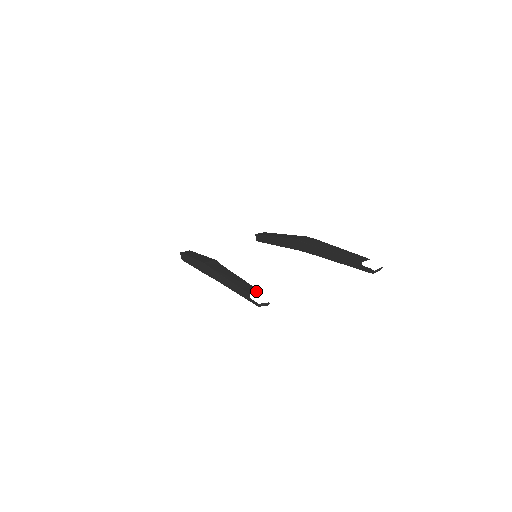
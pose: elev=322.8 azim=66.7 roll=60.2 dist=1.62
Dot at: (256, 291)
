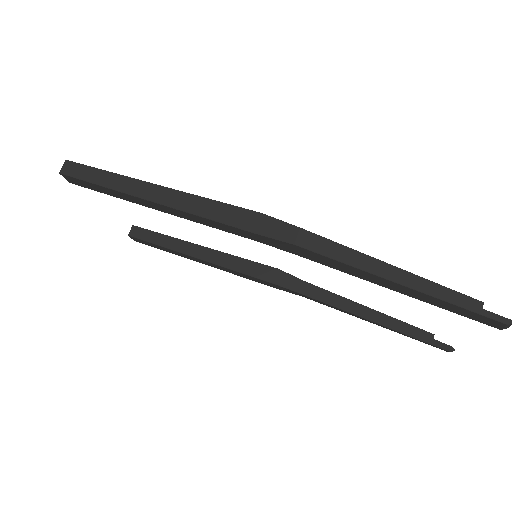
Dot at: occluded
